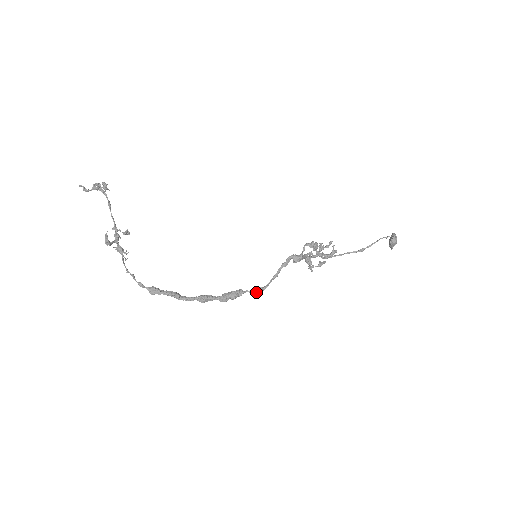
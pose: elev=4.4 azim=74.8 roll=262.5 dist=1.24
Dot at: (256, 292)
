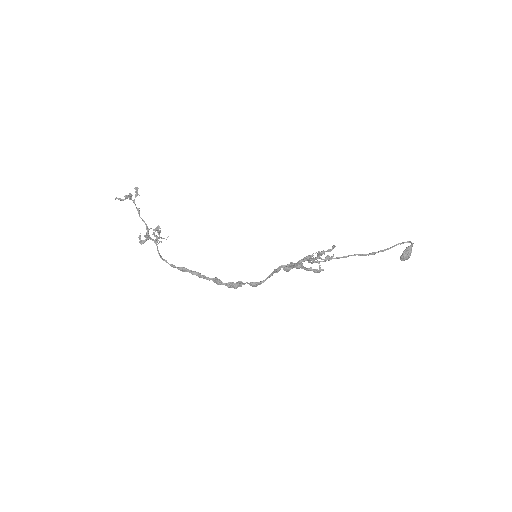
Dot at: (253, 286)
